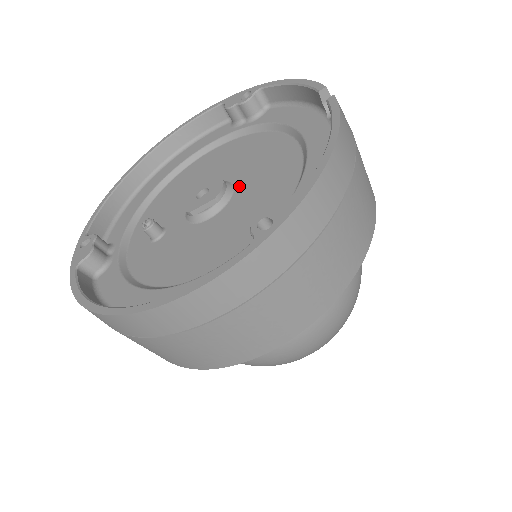
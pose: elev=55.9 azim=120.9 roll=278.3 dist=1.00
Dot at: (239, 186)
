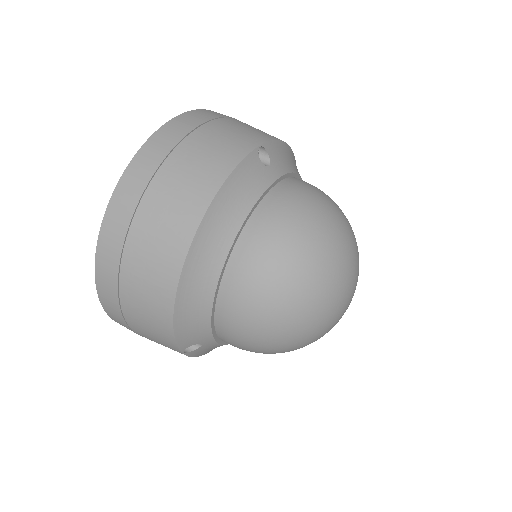
Dot at: occluded
